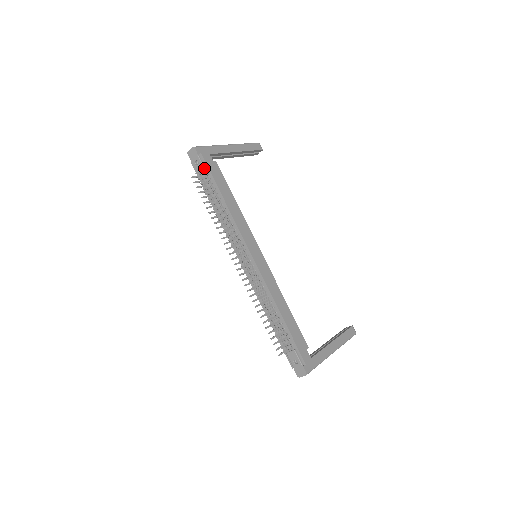
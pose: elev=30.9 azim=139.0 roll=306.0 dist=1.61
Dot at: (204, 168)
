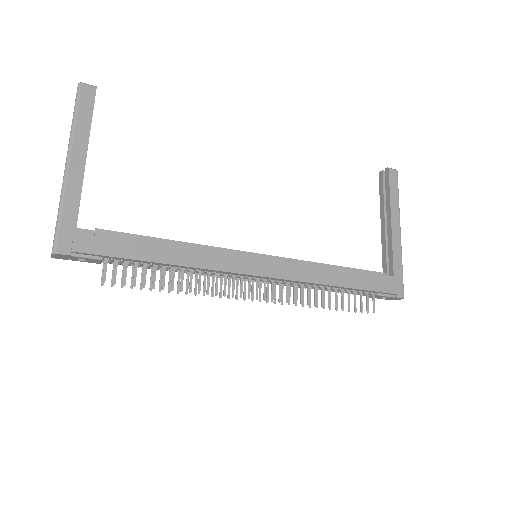
Dot at: (99, 260)
